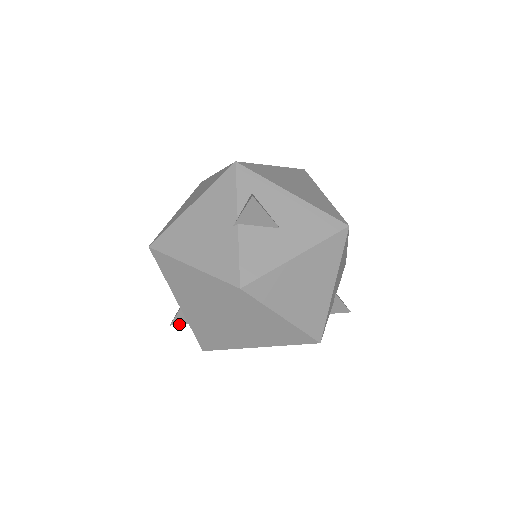
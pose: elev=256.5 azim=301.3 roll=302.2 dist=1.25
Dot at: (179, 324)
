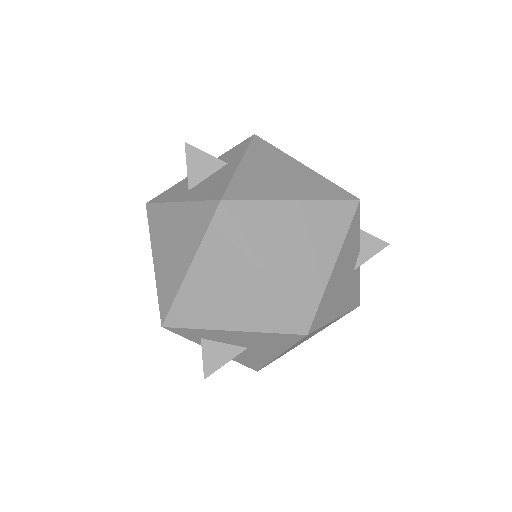
Dot at: occluded
